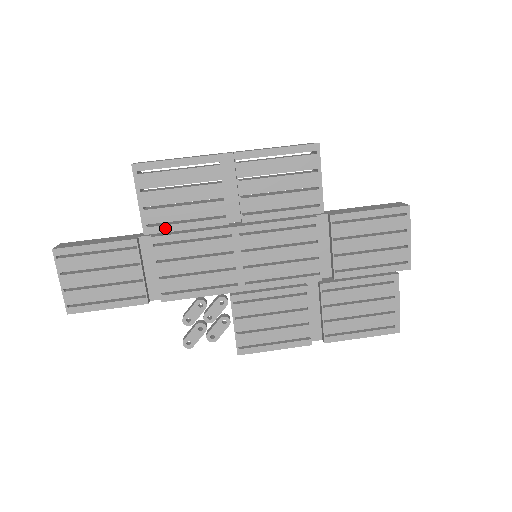
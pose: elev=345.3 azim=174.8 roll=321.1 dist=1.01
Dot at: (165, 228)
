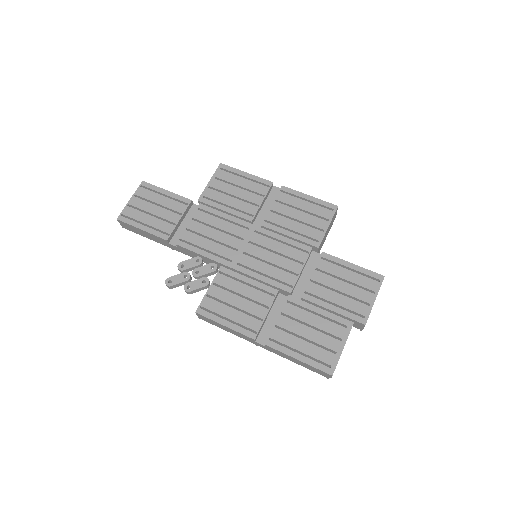
Dot at: (213, 203)
